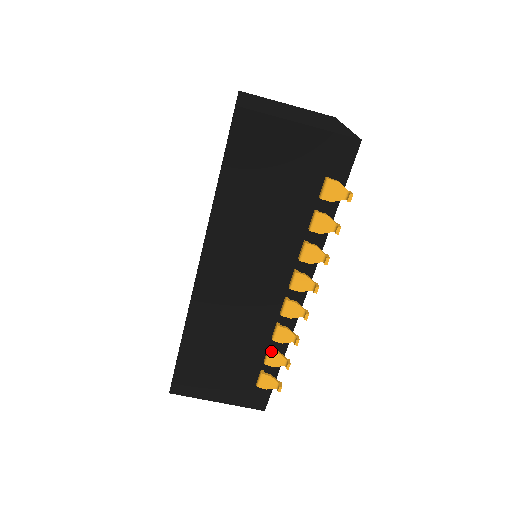
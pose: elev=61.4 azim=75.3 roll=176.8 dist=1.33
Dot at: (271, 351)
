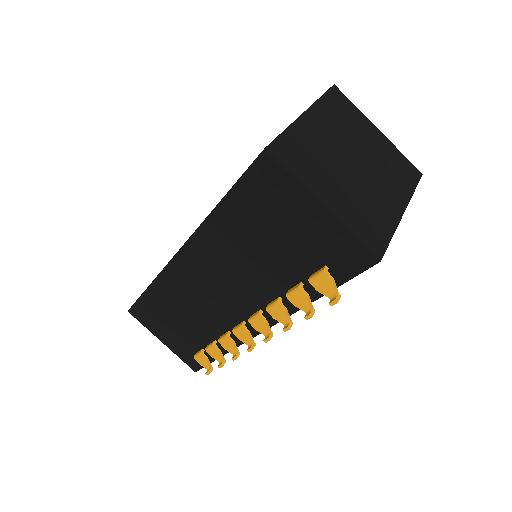
Dot at: (214, 346)
